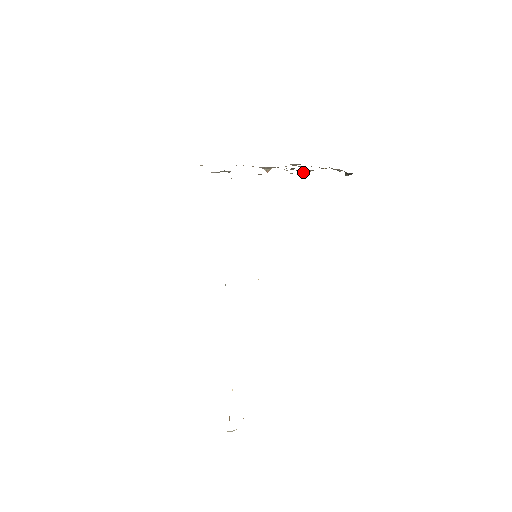
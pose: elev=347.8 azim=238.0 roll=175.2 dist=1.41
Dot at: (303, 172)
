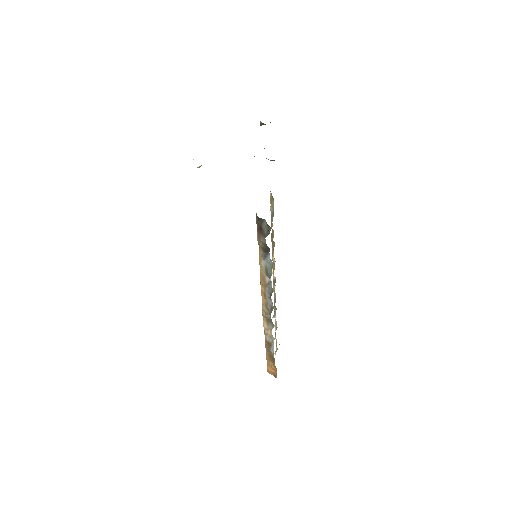
Dot at: occluded
